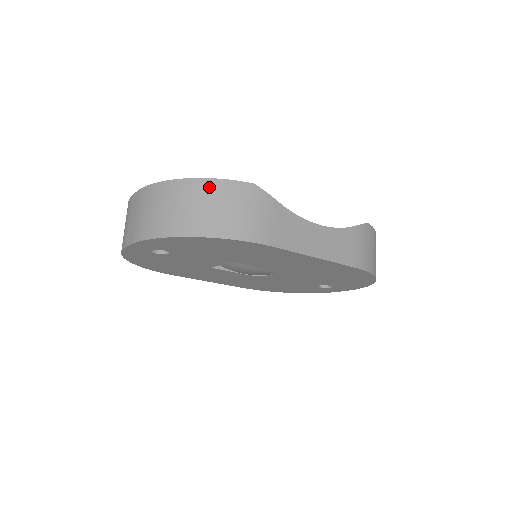
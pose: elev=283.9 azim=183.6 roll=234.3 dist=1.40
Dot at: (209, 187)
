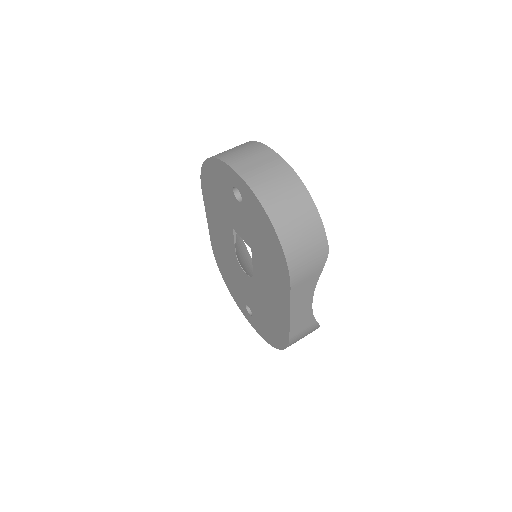
Dot at: (315, 222)
